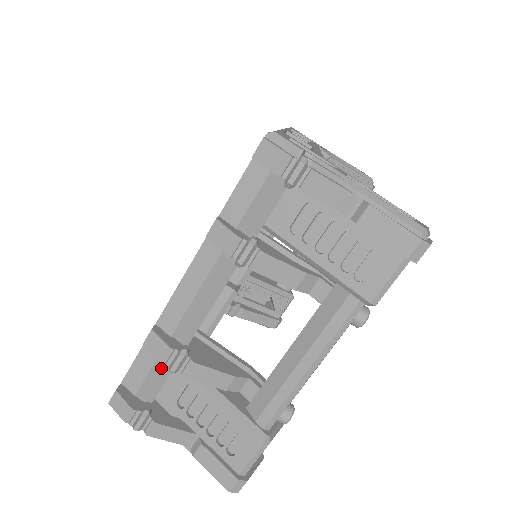
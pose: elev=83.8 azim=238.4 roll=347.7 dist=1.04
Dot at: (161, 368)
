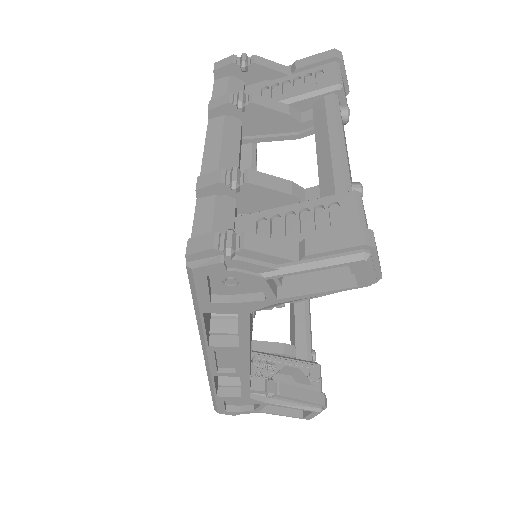
Dot at: (223, 213)
